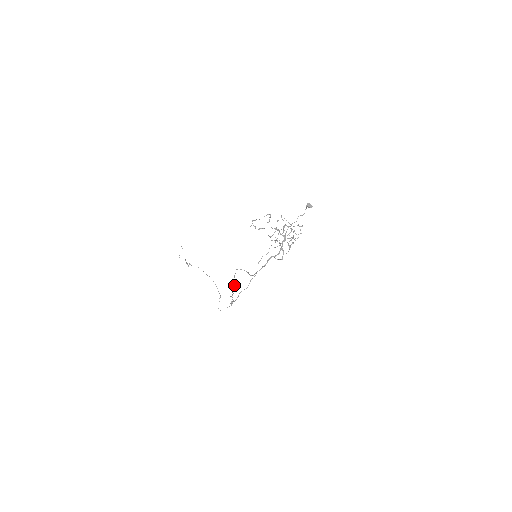
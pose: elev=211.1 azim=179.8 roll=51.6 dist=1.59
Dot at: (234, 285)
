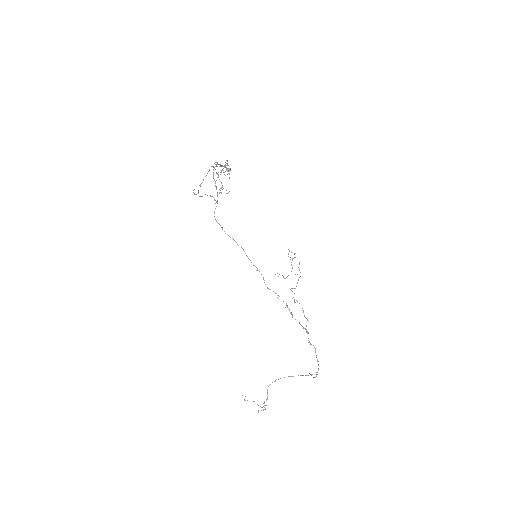
Dot at: occluded
